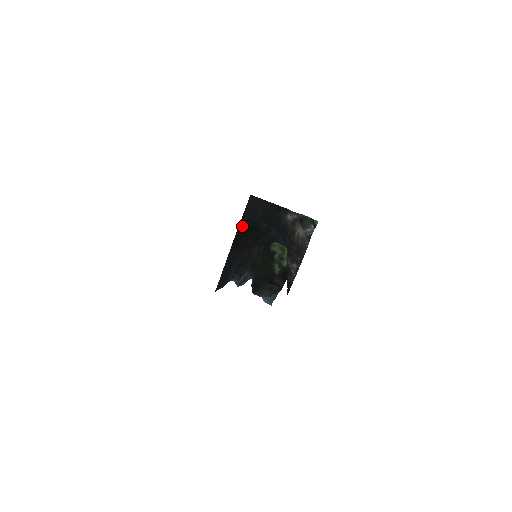
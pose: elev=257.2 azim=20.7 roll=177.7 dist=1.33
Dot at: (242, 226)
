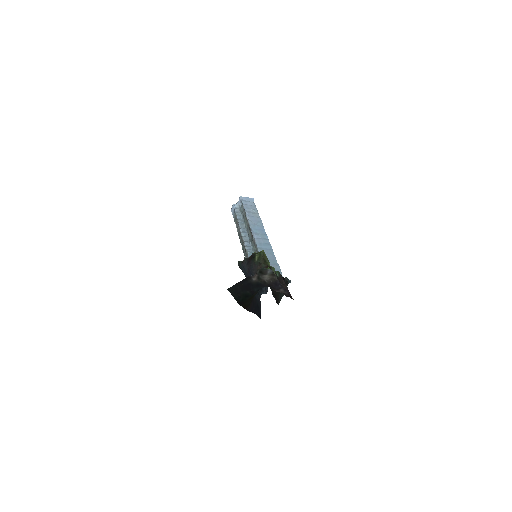
Dot at: (240, 302)
